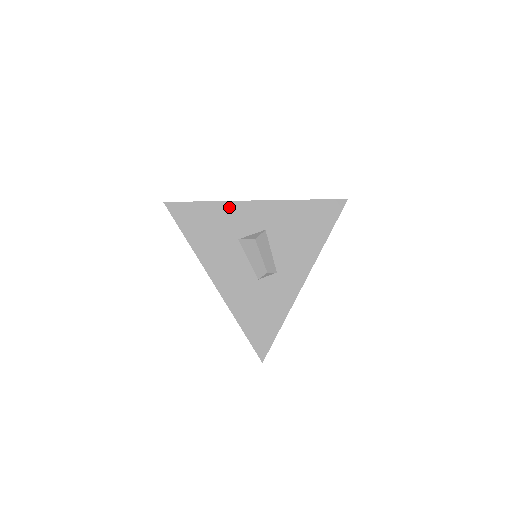
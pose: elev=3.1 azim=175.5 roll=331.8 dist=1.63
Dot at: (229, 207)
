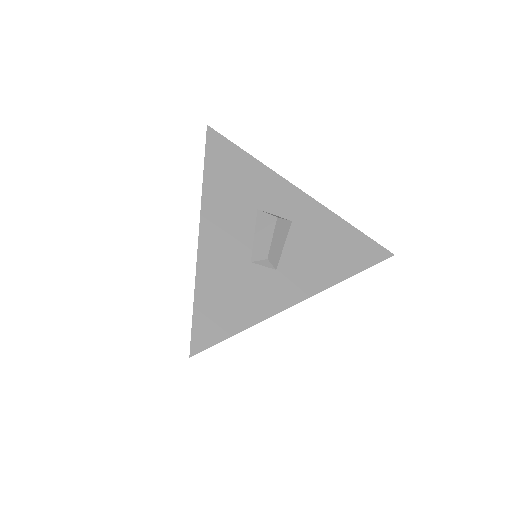
Dot at: (269, 175)
